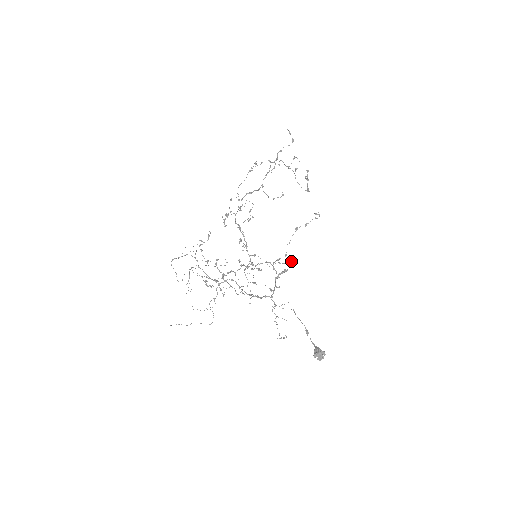
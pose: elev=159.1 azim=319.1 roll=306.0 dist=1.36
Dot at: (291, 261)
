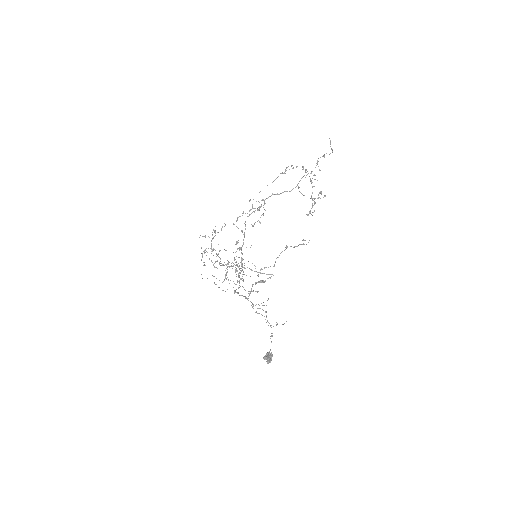
Dot at: occluded
